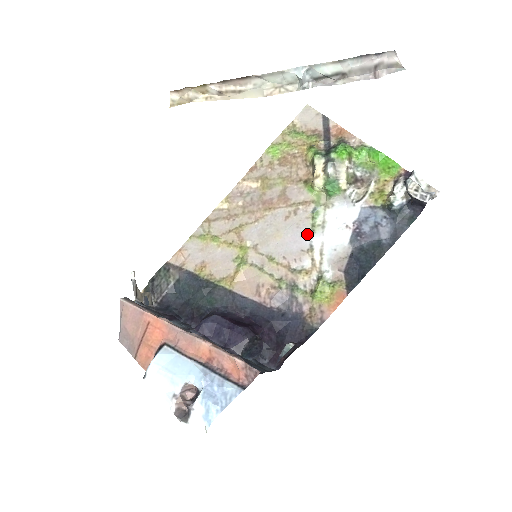
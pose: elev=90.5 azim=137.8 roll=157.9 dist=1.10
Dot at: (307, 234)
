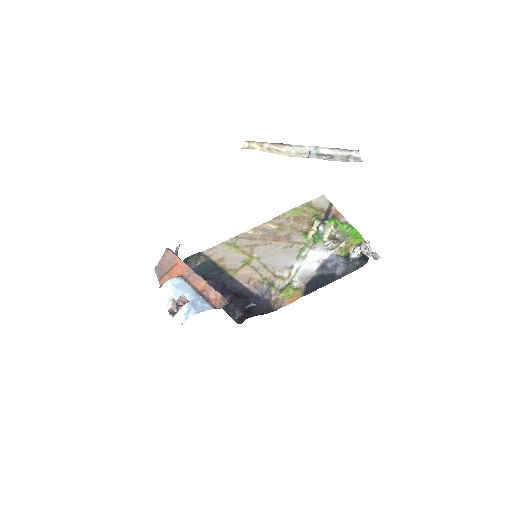
Dot at: (293, 259)
